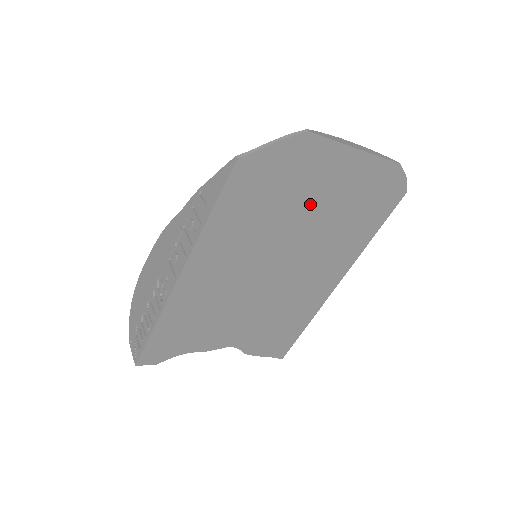
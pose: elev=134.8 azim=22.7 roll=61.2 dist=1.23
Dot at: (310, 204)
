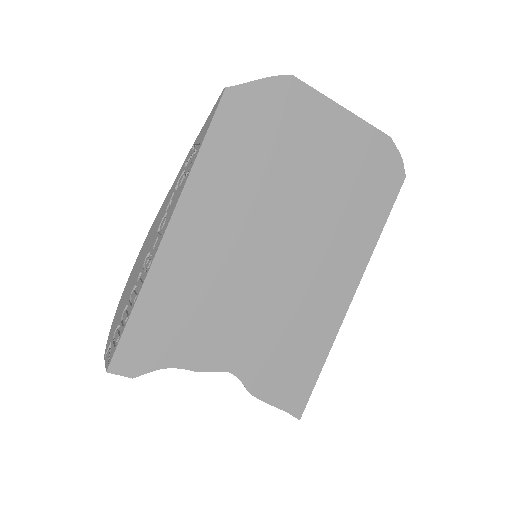
Dot at: (304, 164)
